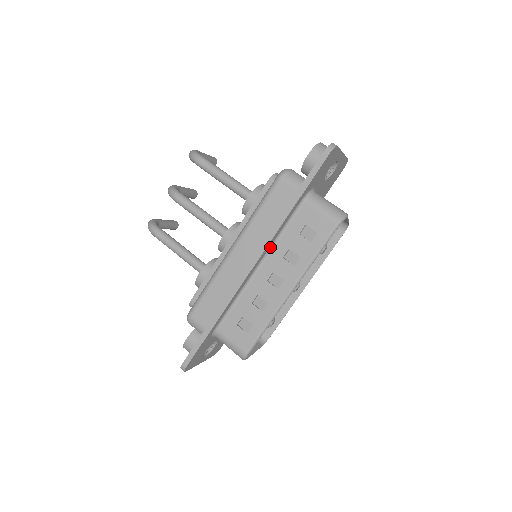
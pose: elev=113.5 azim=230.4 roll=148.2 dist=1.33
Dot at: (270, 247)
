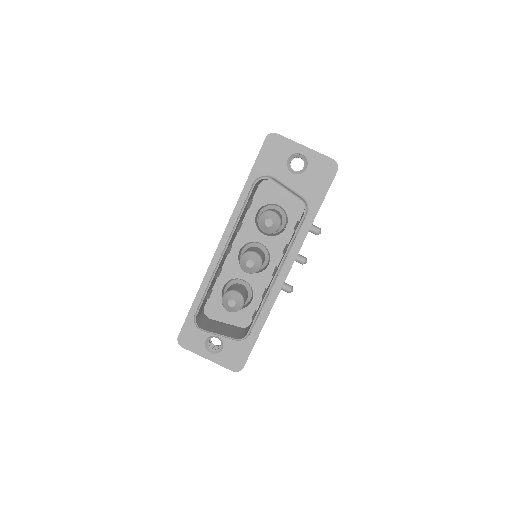
Dot at: occluded
